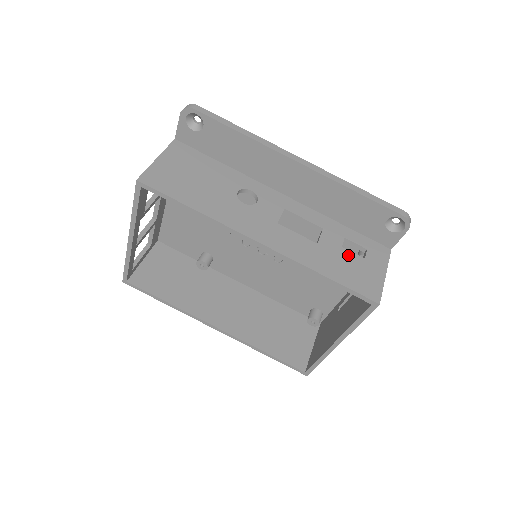
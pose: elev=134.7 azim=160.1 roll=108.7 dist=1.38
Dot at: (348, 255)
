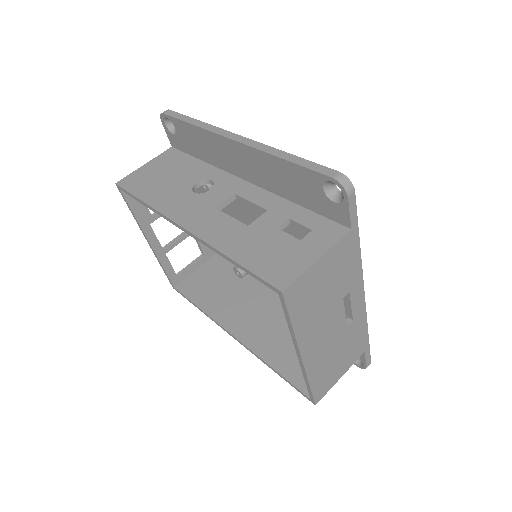
Dot at: (279, 237)
